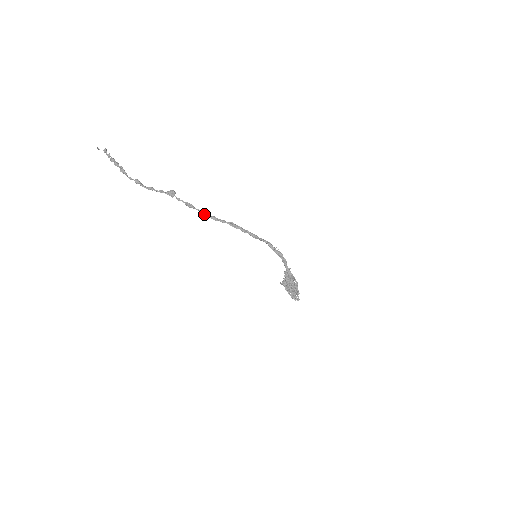
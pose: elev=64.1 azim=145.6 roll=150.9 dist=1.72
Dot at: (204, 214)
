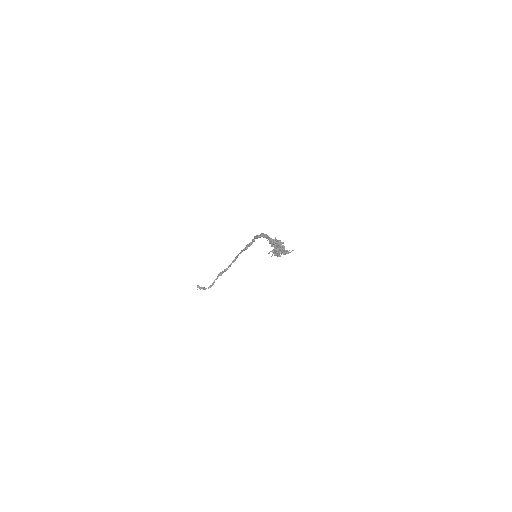
Dot at: (229, 265)
